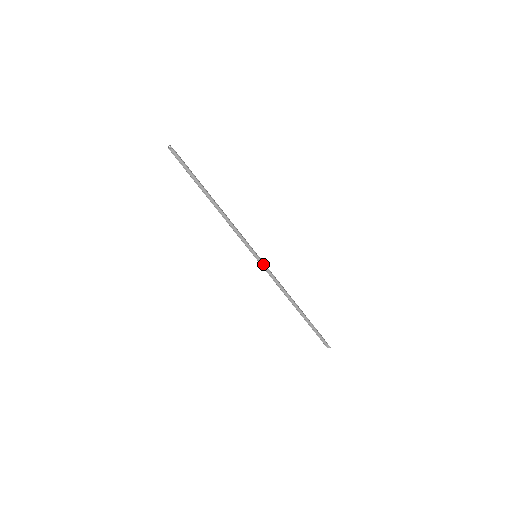
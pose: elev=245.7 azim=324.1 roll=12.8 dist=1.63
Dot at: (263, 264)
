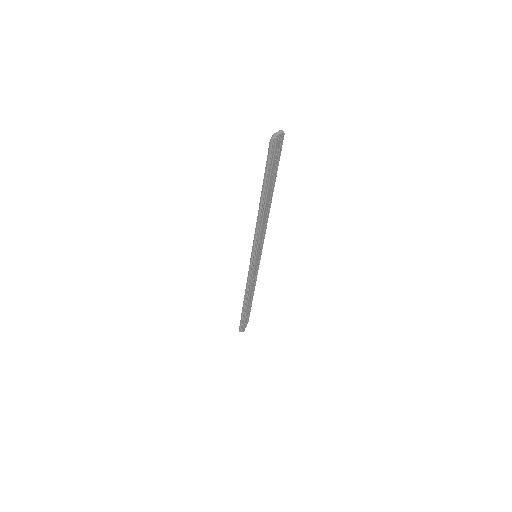
Dot at: (251, 266)
